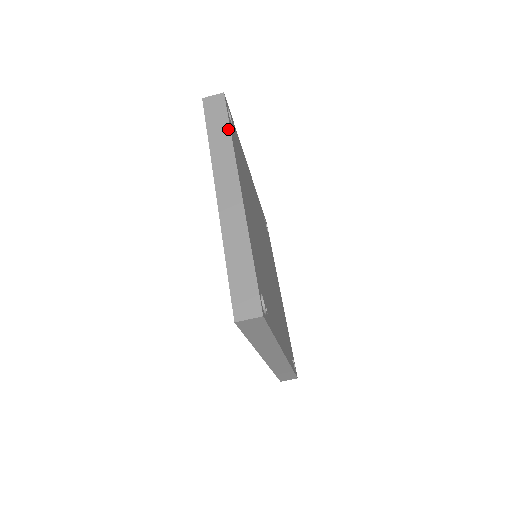
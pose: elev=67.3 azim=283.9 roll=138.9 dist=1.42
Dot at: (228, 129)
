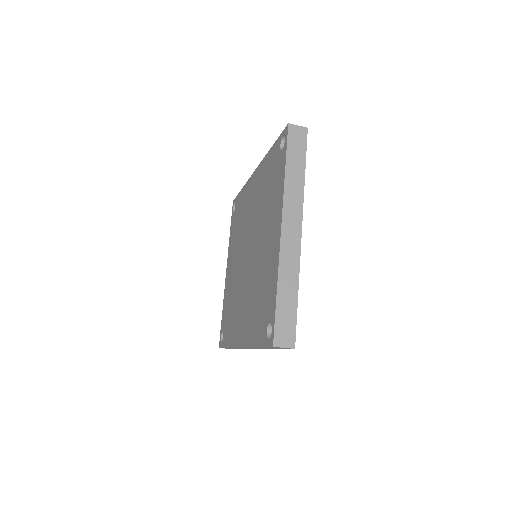
Dot at: (304, 168)
